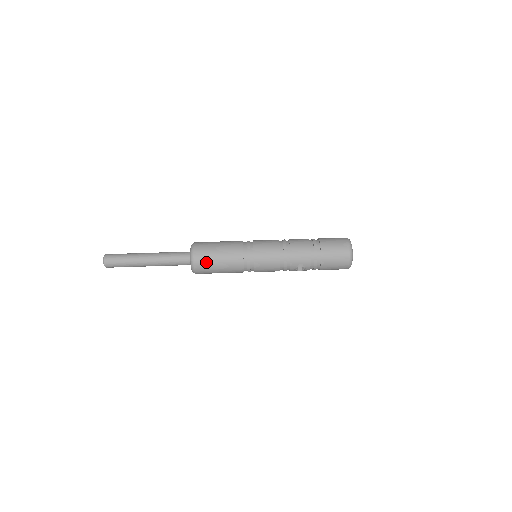
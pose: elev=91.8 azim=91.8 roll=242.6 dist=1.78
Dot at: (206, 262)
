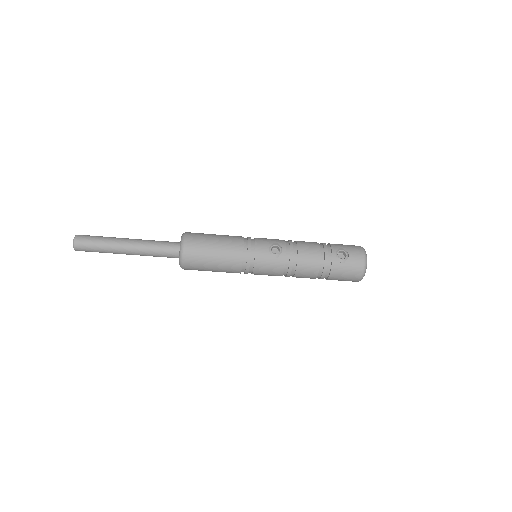
Dot at: occluded
